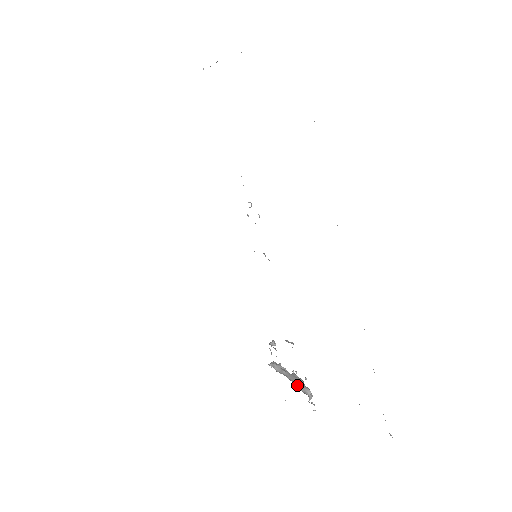
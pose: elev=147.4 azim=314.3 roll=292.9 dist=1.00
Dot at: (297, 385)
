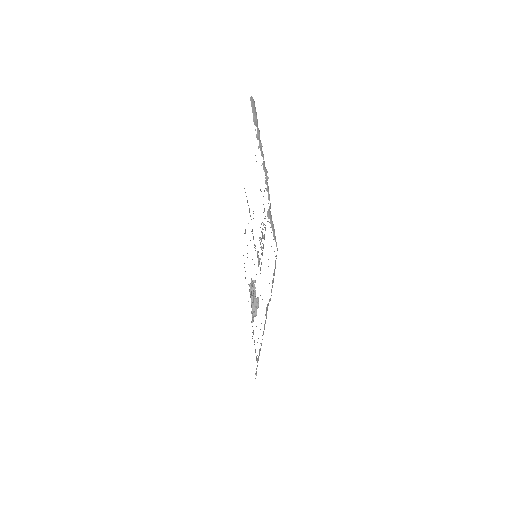
Dot at: (252, 307)
